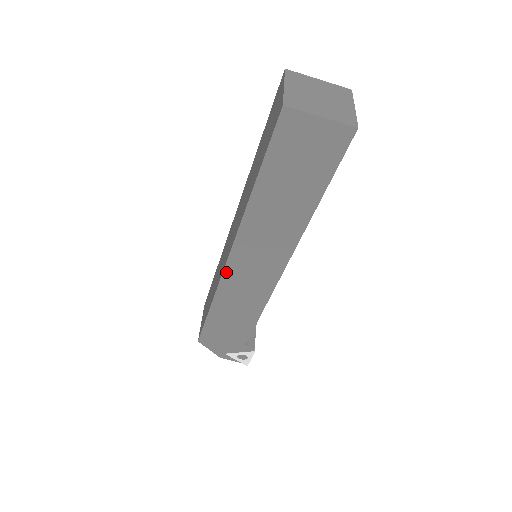
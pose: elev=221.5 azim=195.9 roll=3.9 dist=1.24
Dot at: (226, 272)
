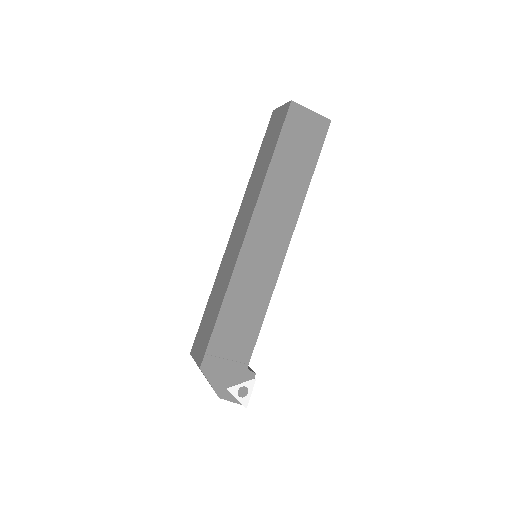
Dot at: (241, 254)
